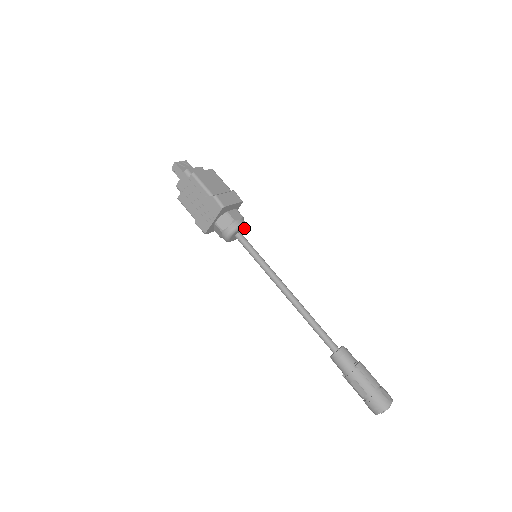
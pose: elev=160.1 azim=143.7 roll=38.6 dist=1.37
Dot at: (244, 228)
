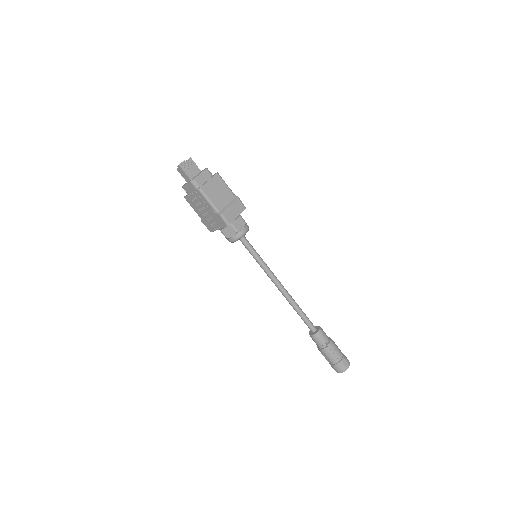
Dot at: occluded
